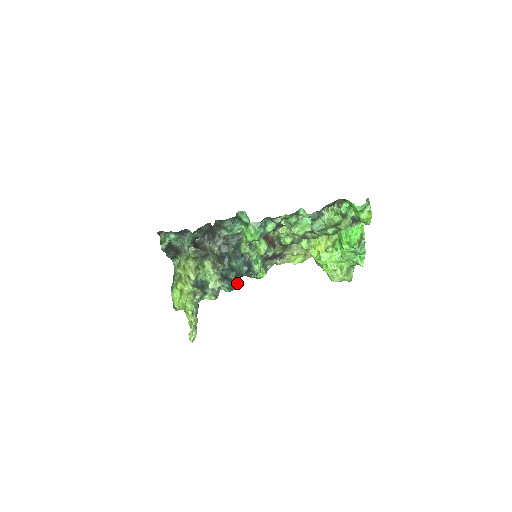
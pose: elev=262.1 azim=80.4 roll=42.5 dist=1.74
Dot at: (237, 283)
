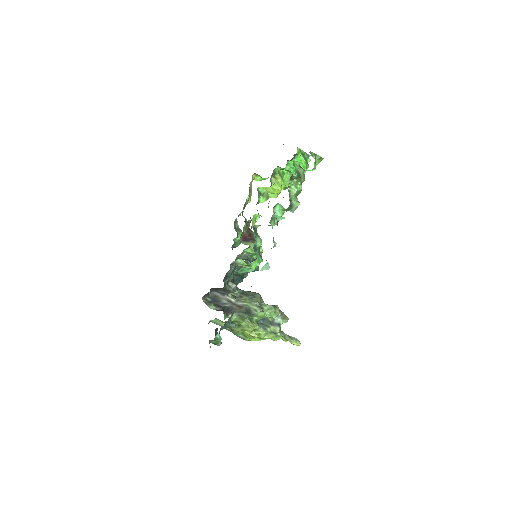
Dot at: occluded
